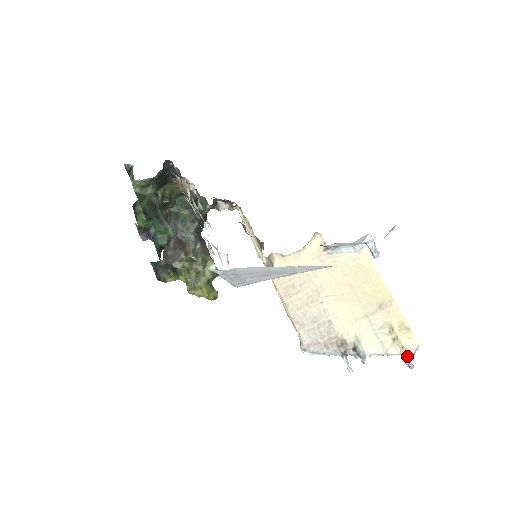
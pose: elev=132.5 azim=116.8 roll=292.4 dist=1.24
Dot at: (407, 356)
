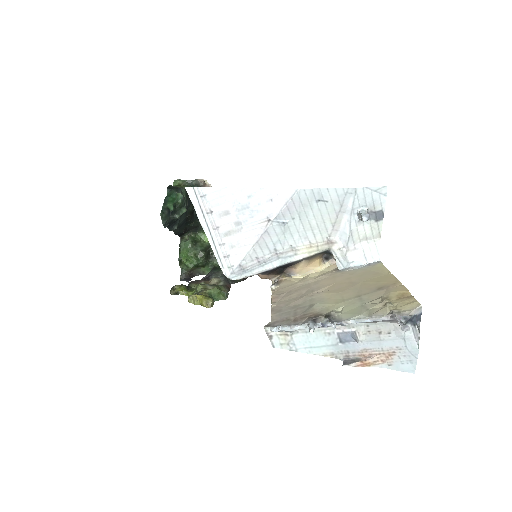
Dot at: (399, 316)
